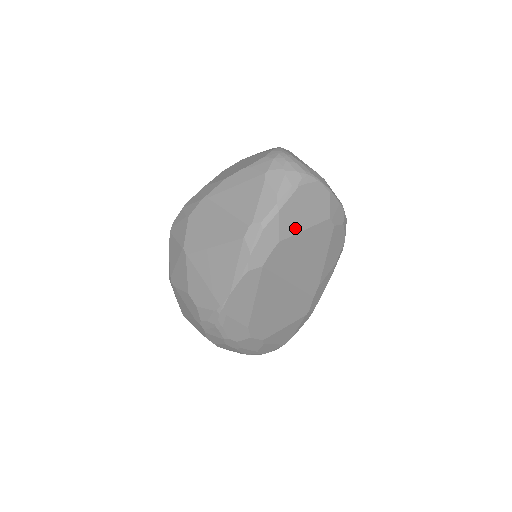
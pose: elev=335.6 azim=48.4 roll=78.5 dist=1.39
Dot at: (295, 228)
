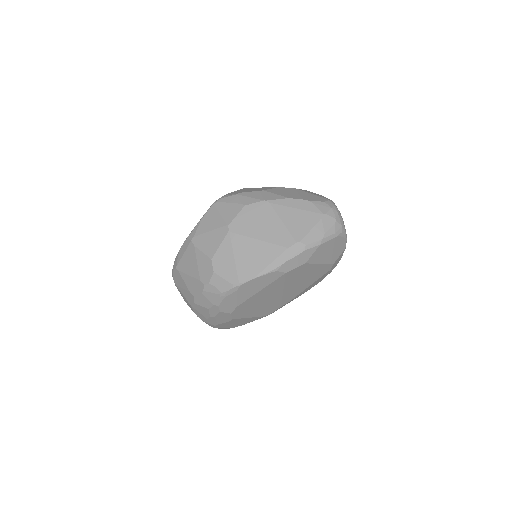
Dot at: (317, 260)
